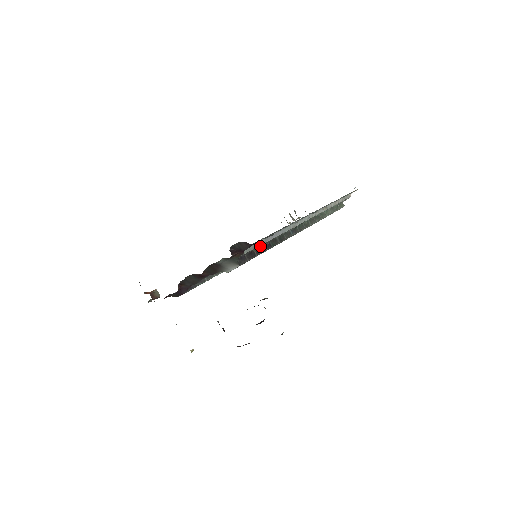
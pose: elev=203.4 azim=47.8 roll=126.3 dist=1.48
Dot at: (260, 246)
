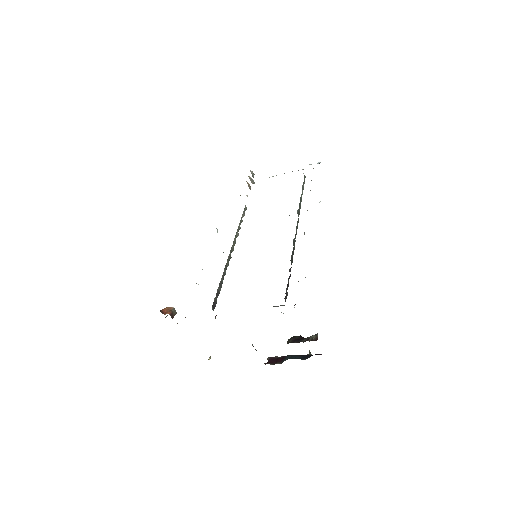
Dot at: occluded
